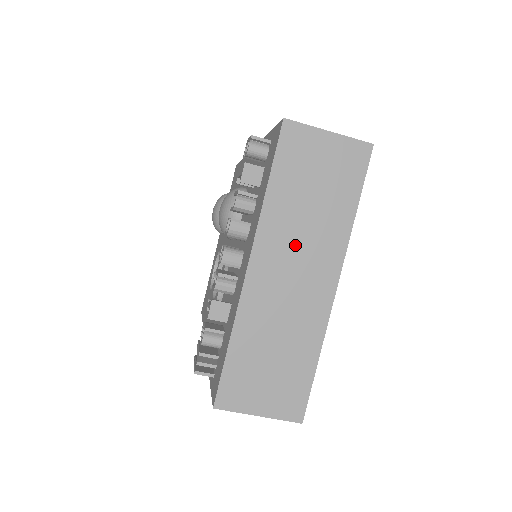
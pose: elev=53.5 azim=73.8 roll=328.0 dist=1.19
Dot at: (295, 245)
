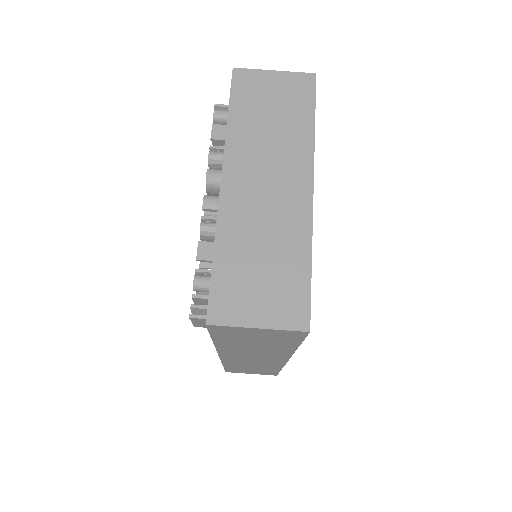
Dot at: (263, 158)
